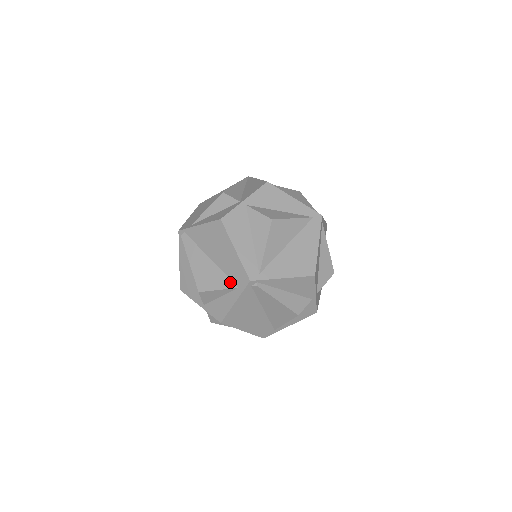
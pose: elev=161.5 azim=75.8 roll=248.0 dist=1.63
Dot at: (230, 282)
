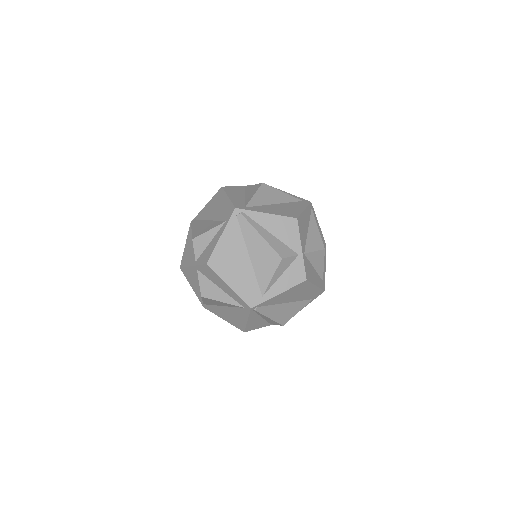
Dot at: (220, 222)
